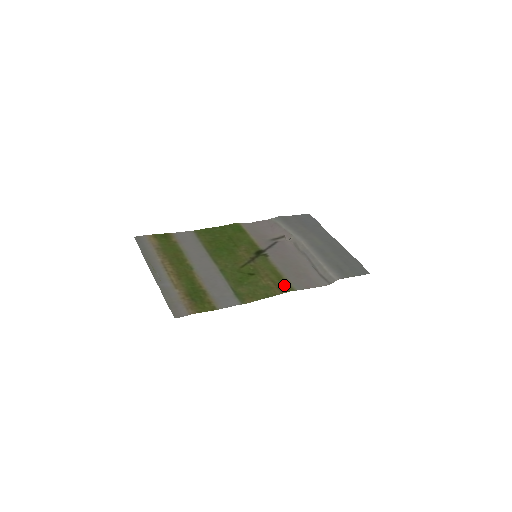
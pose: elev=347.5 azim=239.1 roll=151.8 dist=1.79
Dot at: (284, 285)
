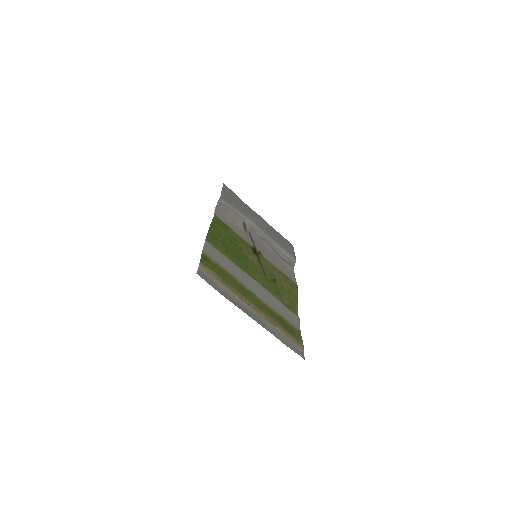
Dot at: (292, 283)
